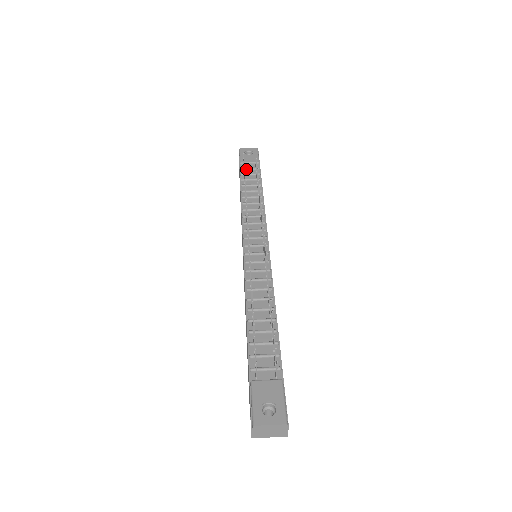
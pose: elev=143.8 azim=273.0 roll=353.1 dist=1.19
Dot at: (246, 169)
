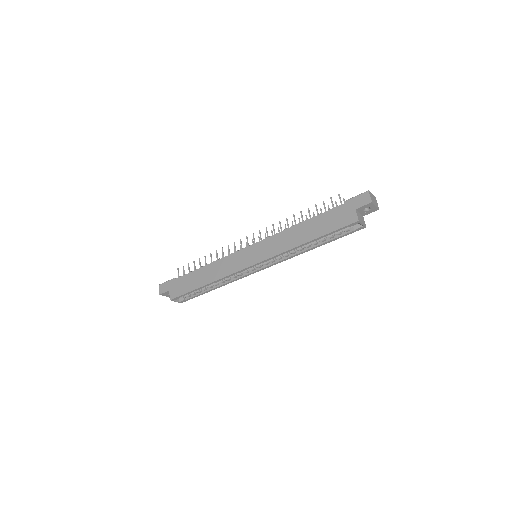
Dot at: occluded
